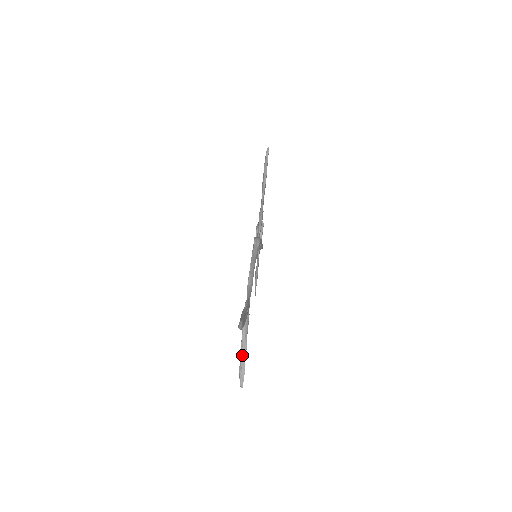
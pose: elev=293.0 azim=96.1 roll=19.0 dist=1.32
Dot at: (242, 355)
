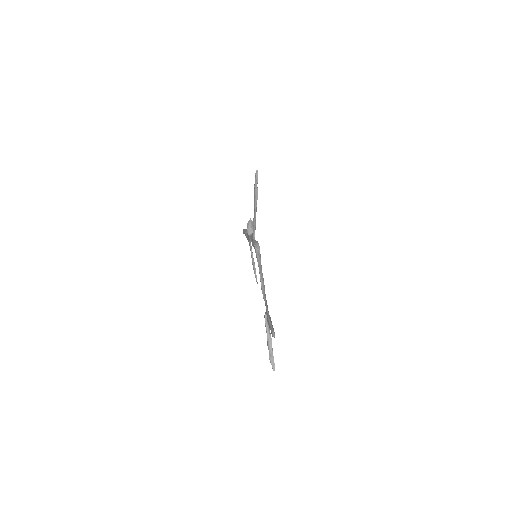
Dot at: (270, 347)
